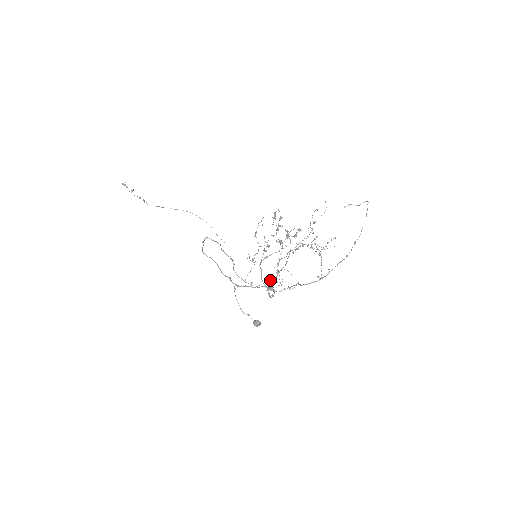
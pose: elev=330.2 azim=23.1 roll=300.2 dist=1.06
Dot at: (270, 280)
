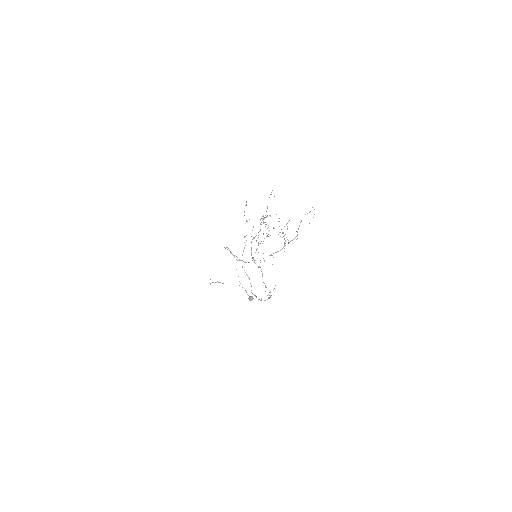
Dot at: (255, 252)
